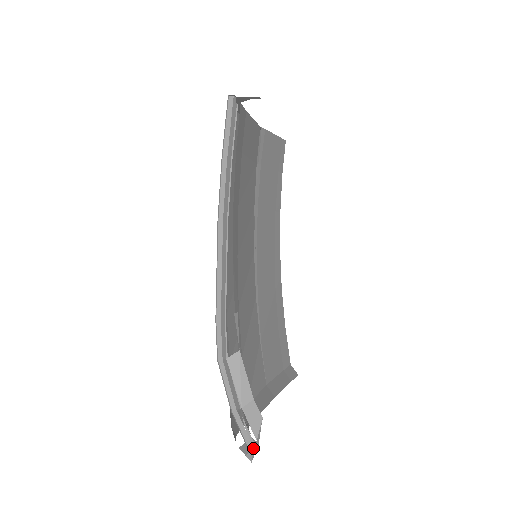
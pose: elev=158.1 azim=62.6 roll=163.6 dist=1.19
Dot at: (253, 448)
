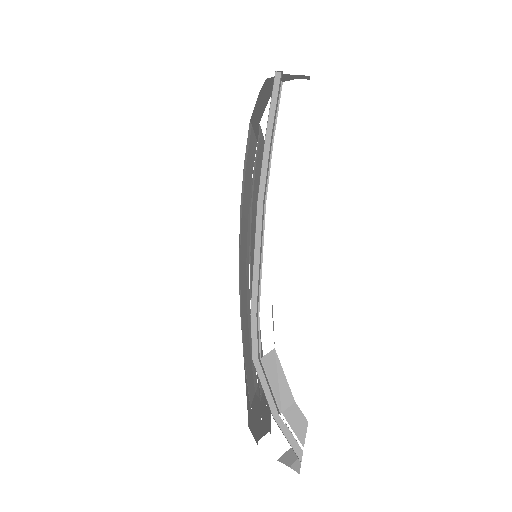
Dot at: (301, 457)
